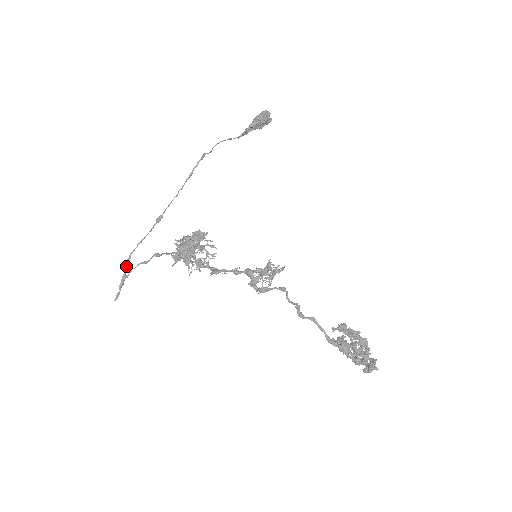
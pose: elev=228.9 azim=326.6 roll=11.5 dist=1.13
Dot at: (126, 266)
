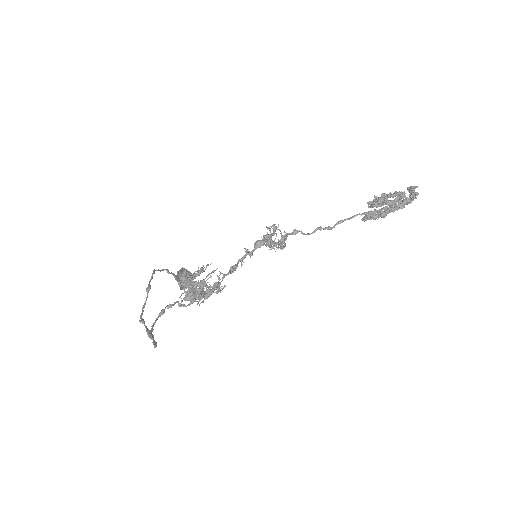
Dot at: occluded
